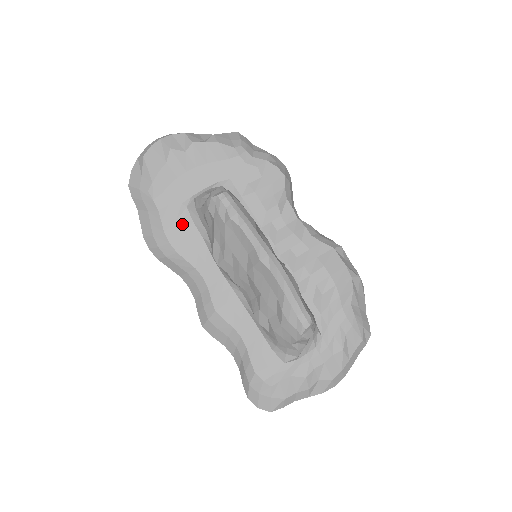
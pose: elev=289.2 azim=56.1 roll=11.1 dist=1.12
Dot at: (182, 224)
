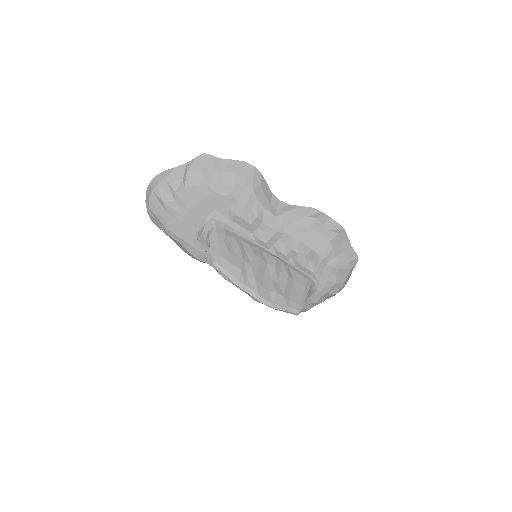
Dot at: (199, 249)
